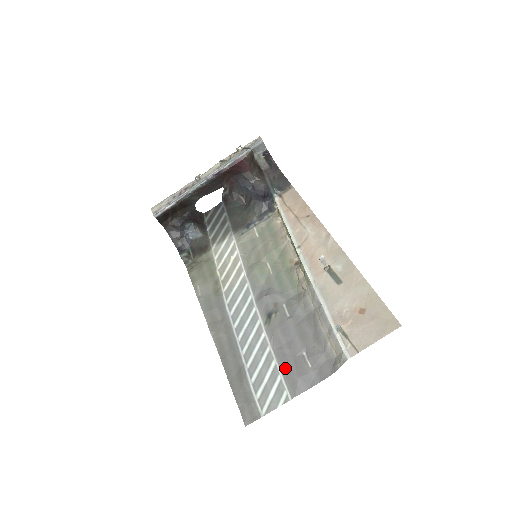
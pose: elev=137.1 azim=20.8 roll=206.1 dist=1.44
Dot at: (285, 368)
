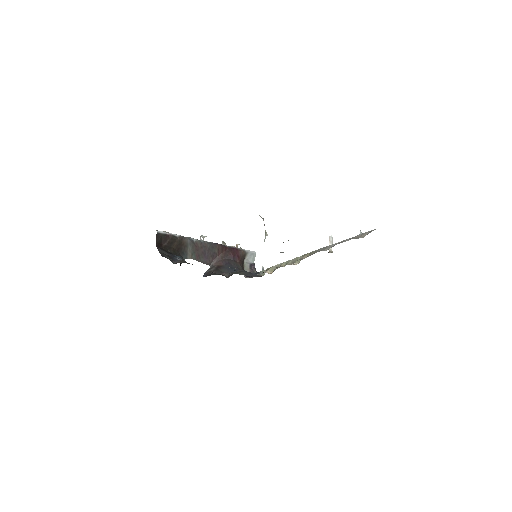
Dot at: occluded
